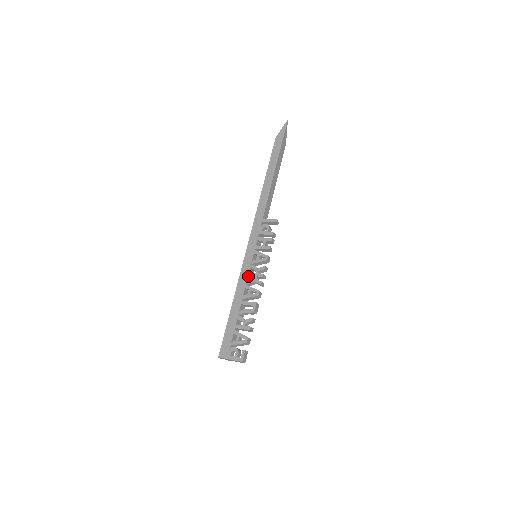
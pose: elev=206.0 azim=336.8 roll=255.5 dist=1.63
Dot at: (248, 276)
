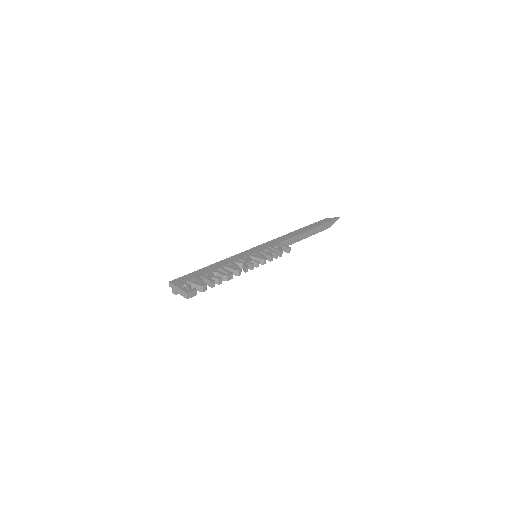
Dot at: (240, 259)
